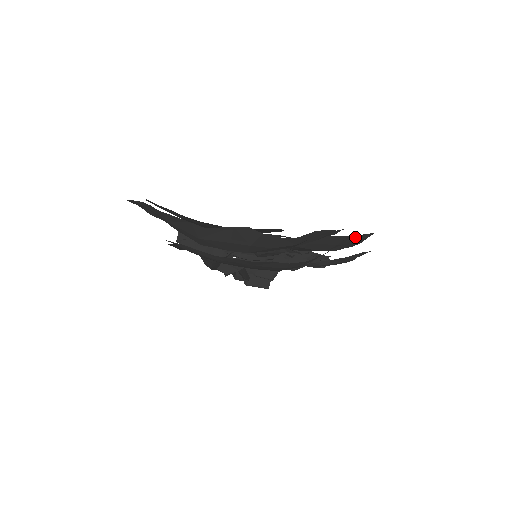
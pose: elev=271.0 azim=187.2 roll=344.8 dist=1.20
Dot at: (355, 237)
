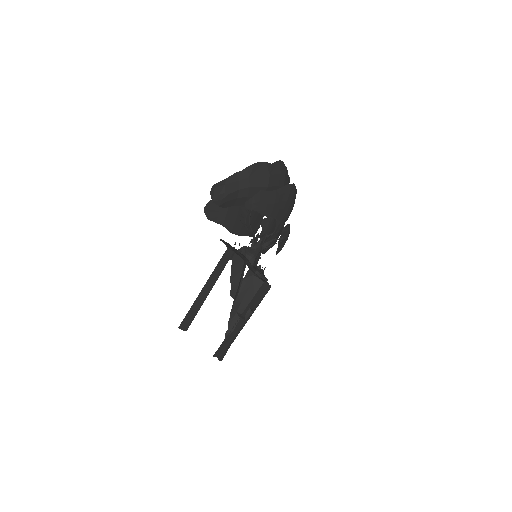
Dot at: occluded
